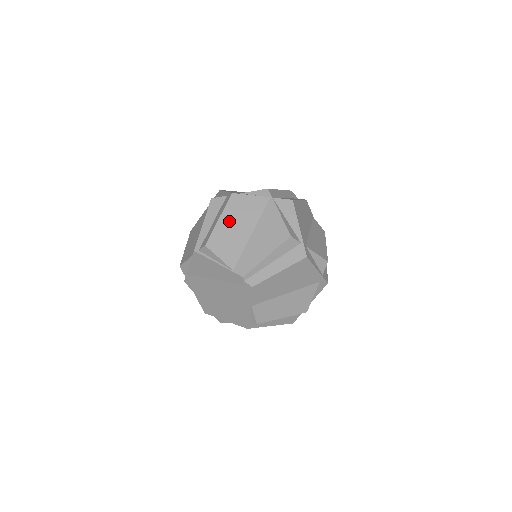
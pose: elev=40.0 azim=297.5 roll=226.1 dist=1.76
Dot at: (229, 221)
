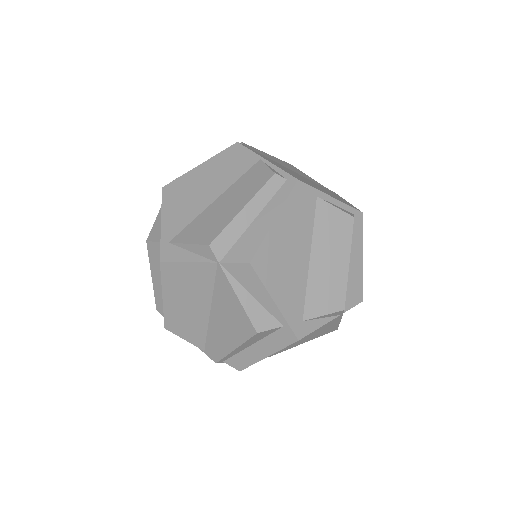
Dot at: occluded
